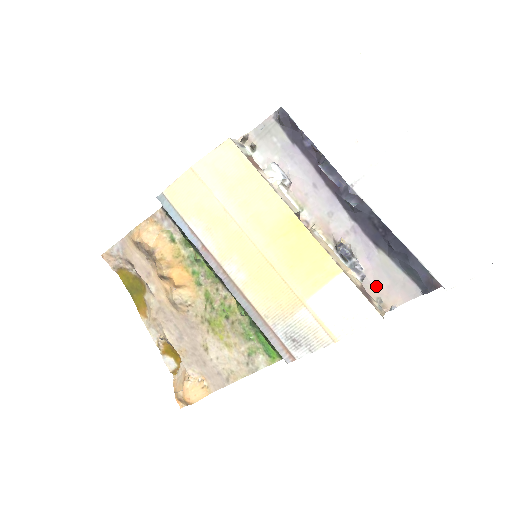
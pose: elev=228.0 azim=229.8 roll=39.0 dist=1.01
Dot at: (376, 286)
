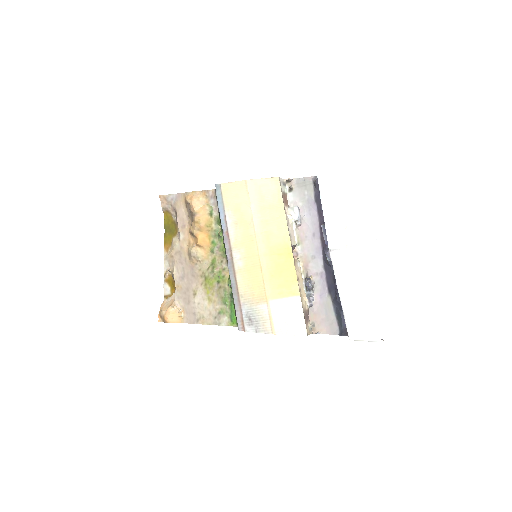
Dot at: (316, 315)
